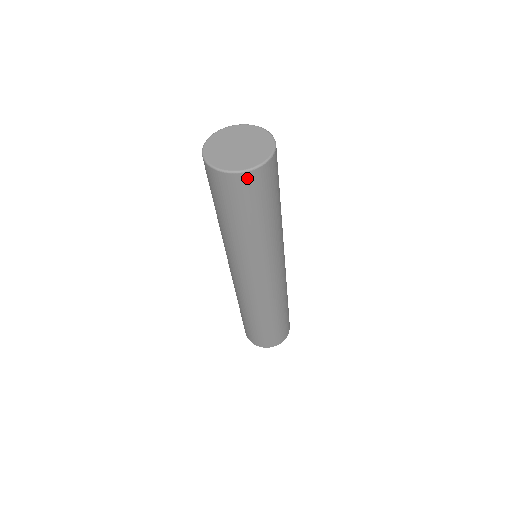
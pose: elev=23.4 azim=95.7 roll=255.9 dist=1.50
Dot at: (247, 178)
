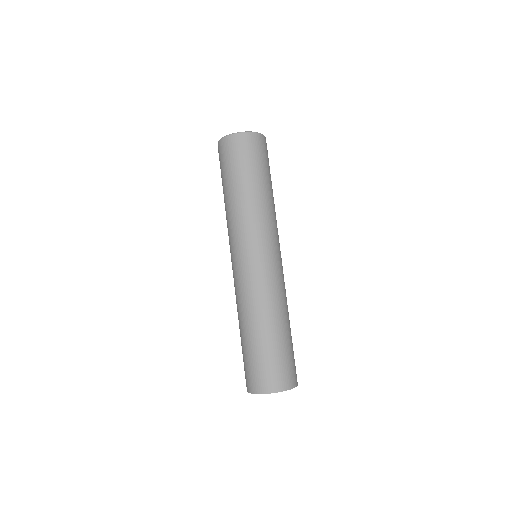
Dot at: (243, 138)
